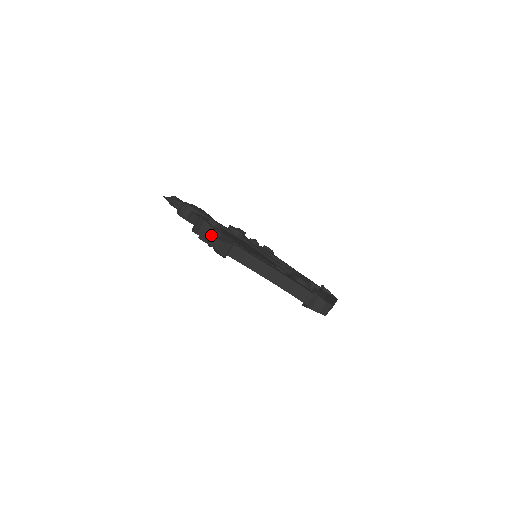
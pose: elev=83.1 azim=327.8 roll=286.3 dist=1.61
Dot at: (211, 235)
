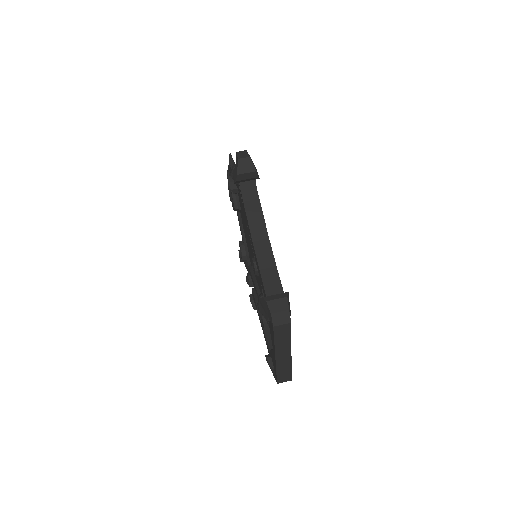
Dot at: occluded
